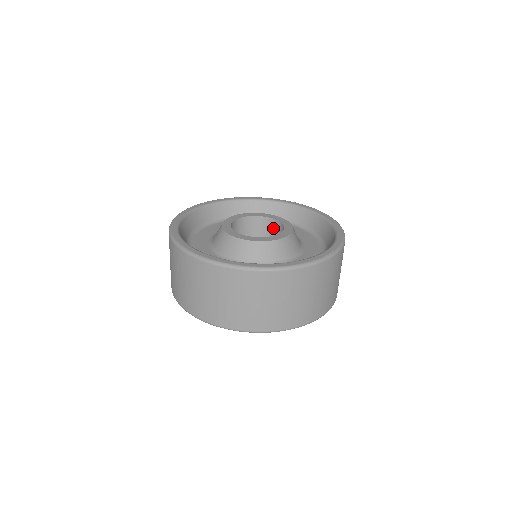
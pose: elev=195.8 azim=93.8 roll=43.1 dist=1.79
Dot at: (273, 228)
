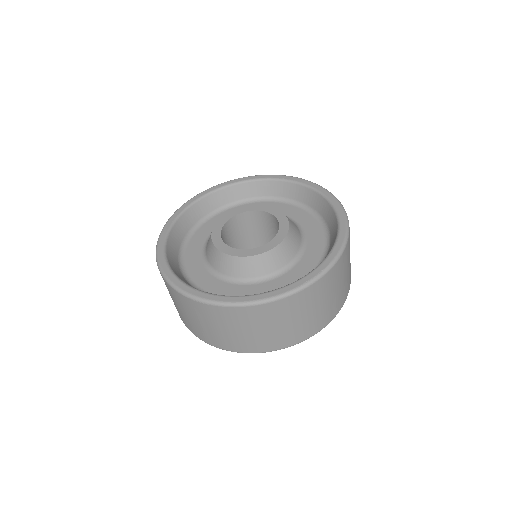
Dot at: (274, 224)
